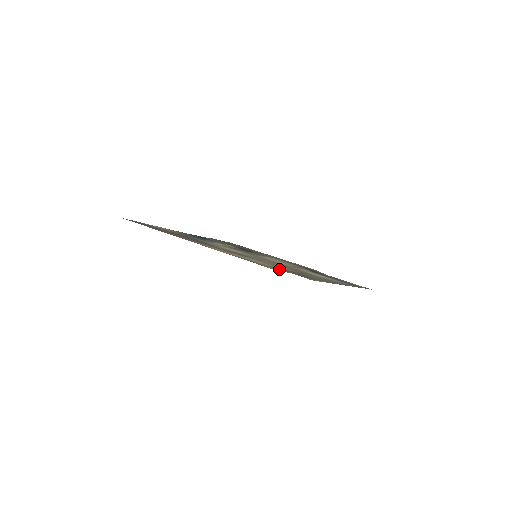
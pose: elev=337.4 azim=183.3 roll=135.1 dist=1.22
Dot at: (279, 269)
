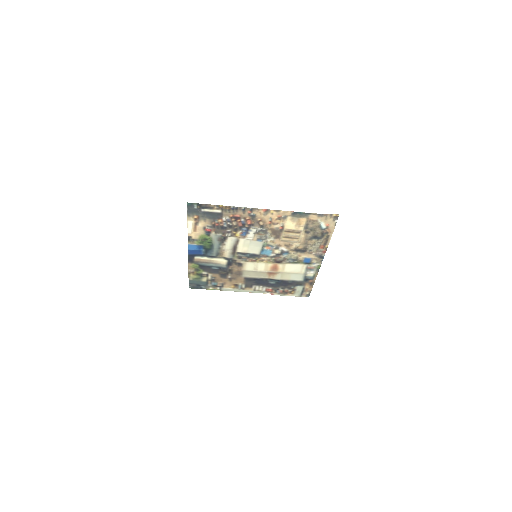
Dot at: (313, 225)
